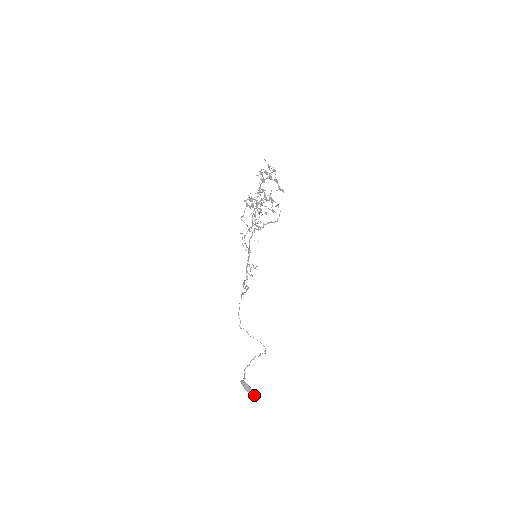
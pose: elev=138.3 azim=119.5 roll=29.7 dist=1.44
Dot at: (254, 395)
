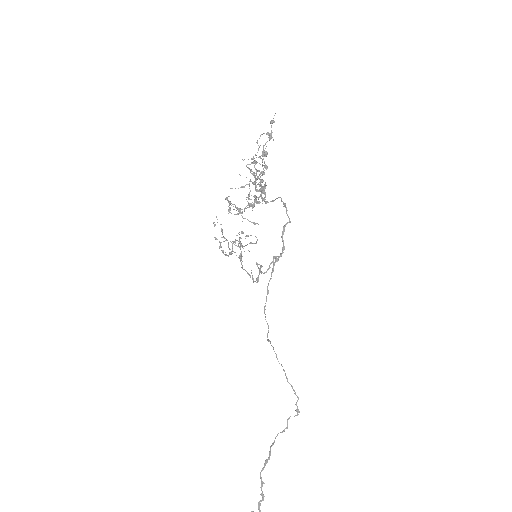
Dot at: out of frame
